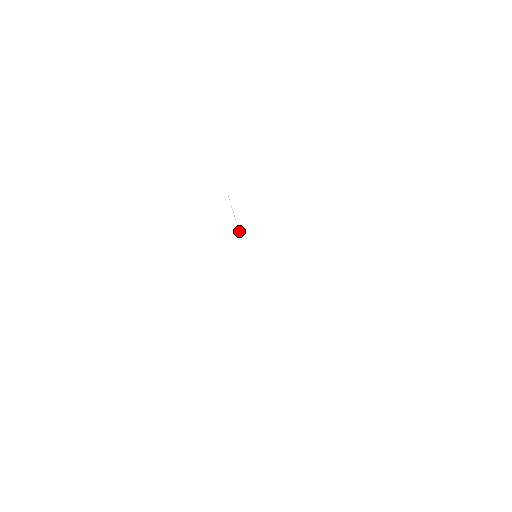
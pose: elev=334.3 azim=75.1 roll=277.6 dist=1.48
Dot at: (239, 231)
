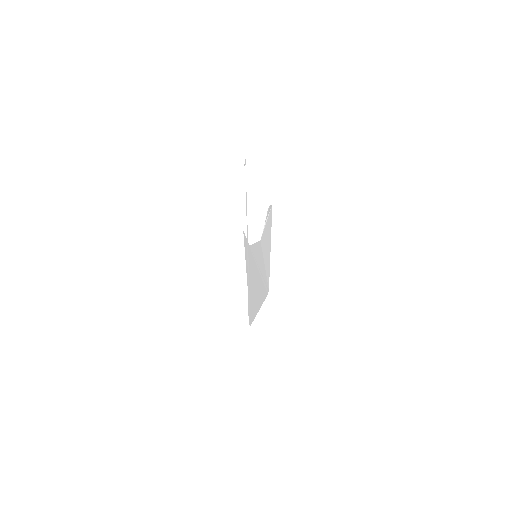
Dot at: (261, 237)
